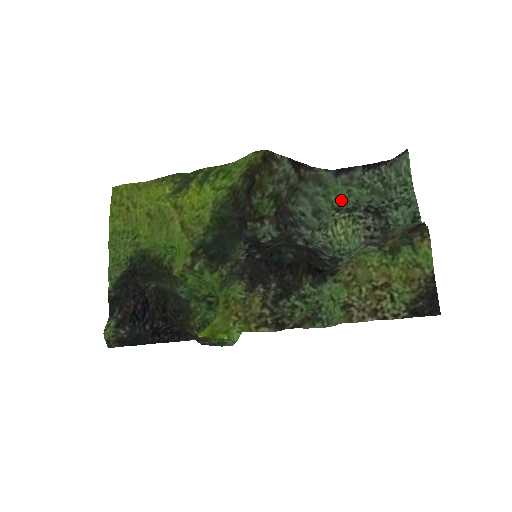
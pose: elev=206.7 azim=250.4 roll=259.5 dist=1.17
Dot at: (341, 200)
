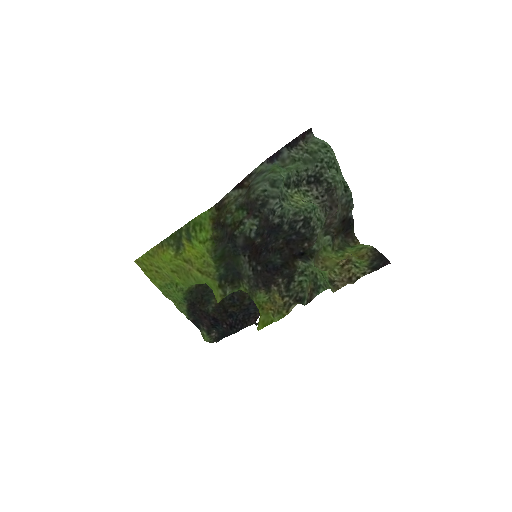
Dot at: (285, 173)
